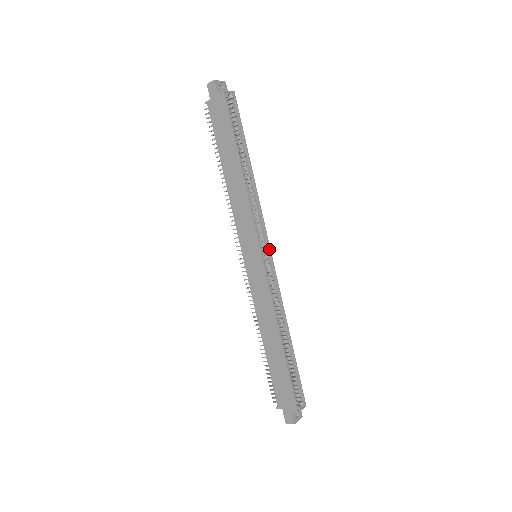
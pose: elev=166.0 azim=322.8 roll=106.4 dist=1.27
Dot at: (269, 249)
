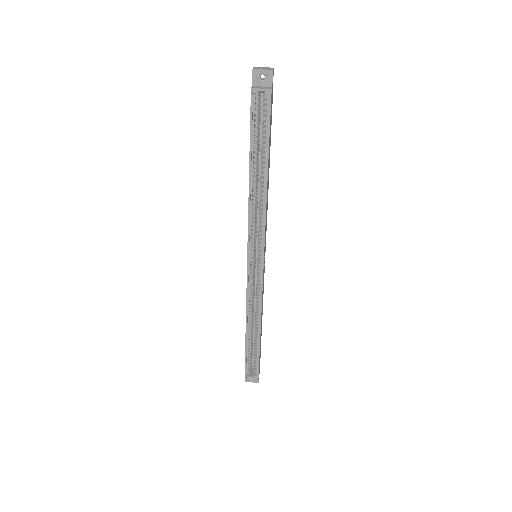
Dot at: (262, 260)
